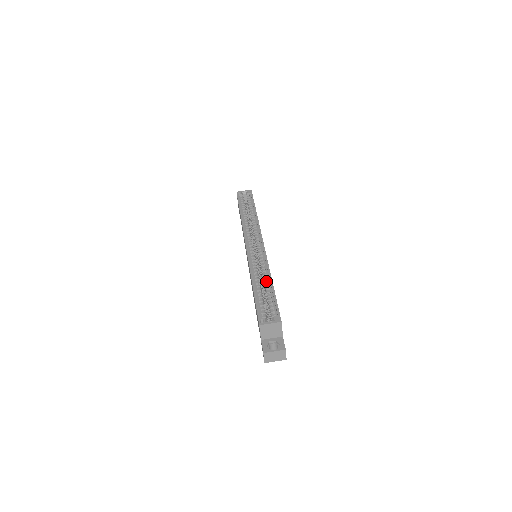
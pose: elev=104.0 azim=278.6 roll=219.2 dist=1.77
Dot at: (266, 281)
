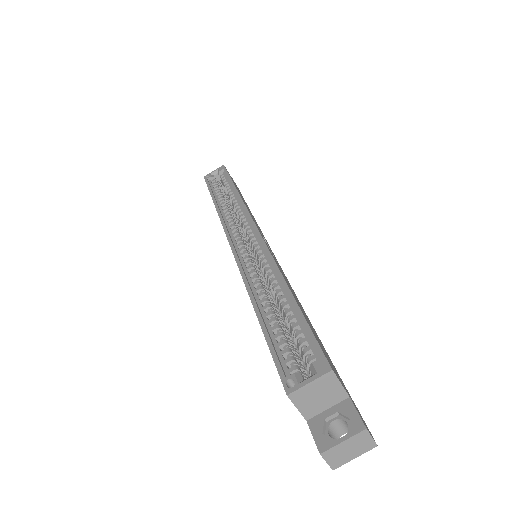
Dot at: (278, 292)
